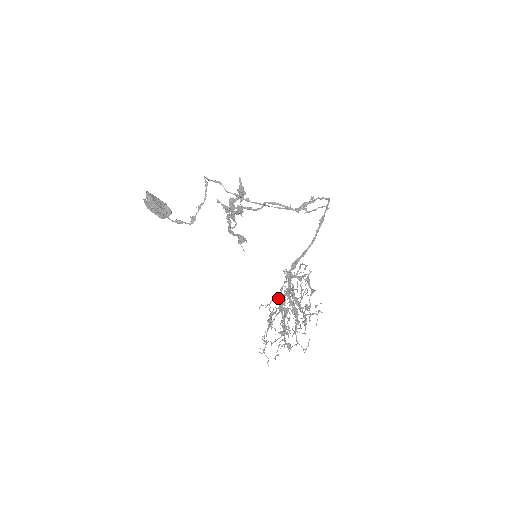
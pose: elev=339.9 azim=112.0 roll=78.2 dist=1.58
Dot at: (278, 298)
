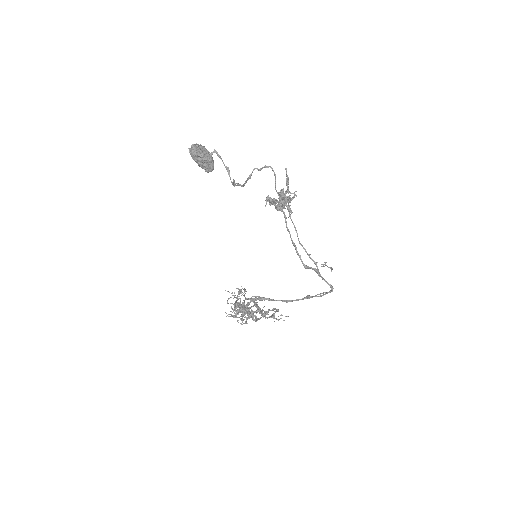
Dot at: occluded
